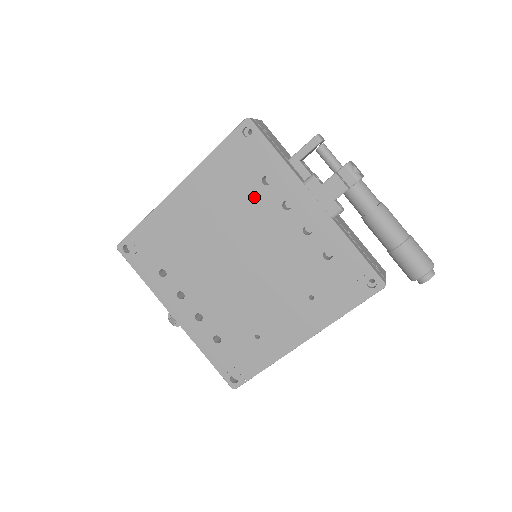
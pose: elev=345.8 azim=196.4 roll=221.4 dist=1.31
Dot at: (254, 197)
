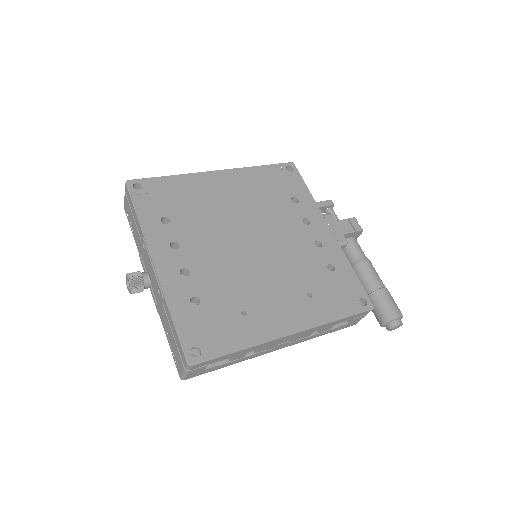
Dot at: (282, 205)
